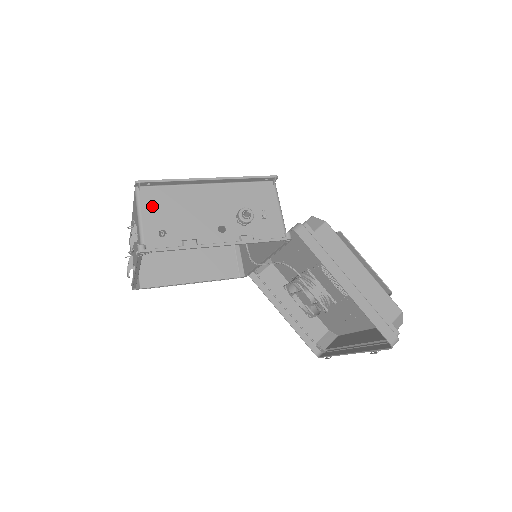
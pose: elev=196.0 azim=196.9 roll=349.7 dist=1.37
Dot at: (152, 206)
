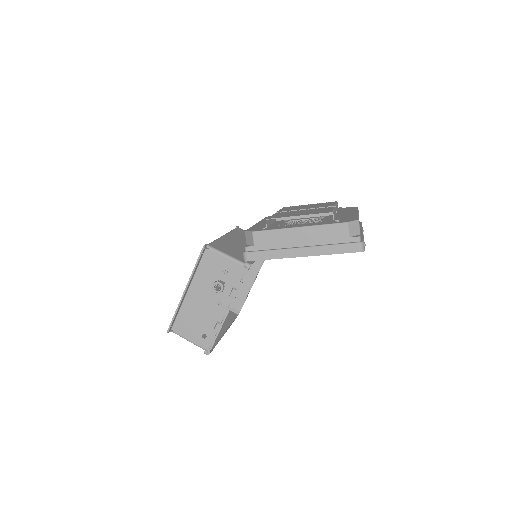
Dot at: (186, 331)
